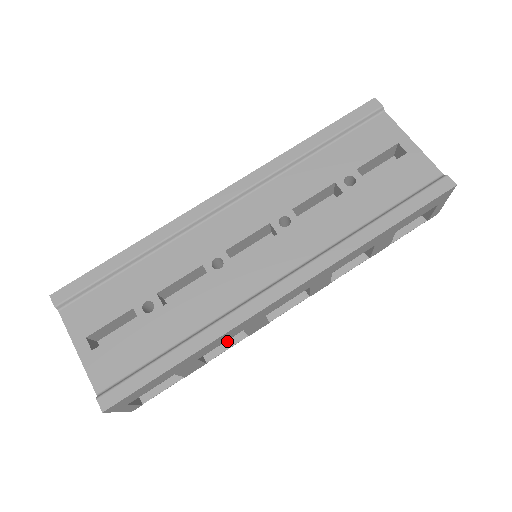
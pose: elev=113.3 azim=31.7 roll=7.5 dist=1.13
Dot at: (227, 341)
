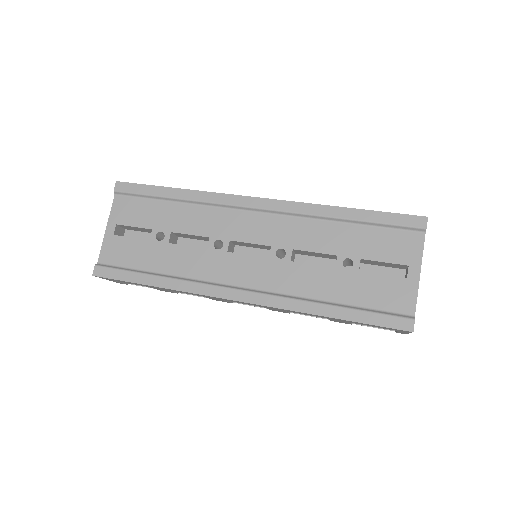
Dot at: occluded
